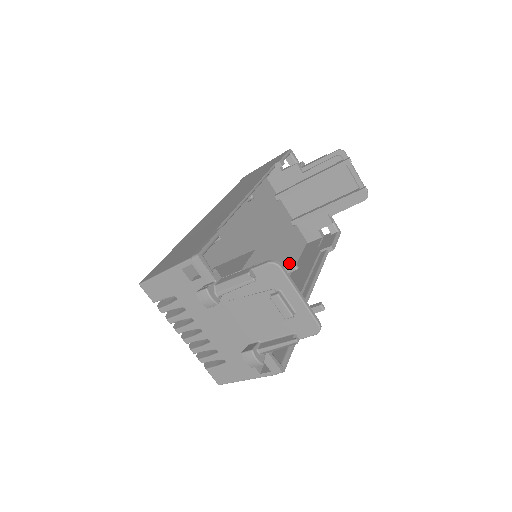
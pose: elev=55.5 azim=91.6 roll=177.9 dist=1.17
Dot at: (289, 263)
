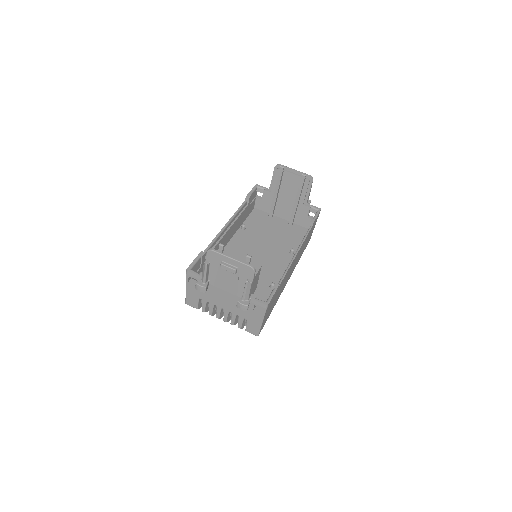
Dot at: (220, 246)
